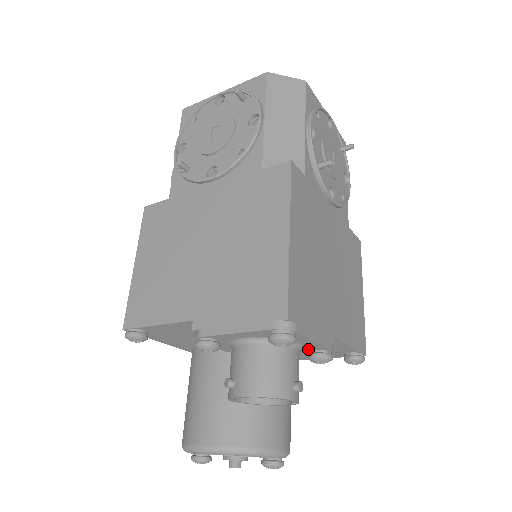
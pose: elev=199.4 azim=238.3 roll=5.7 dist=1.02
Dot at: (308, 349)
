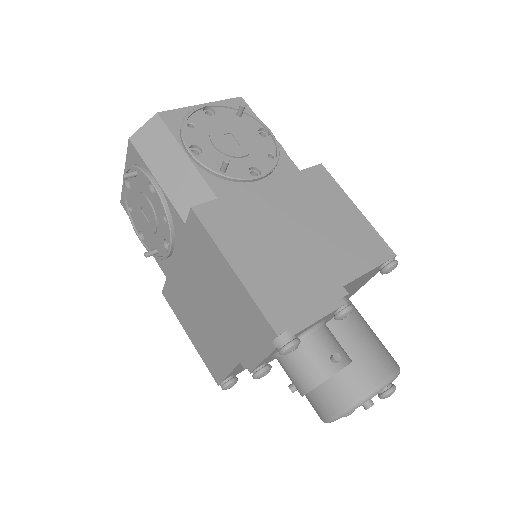
Dot at: (328, 317)
